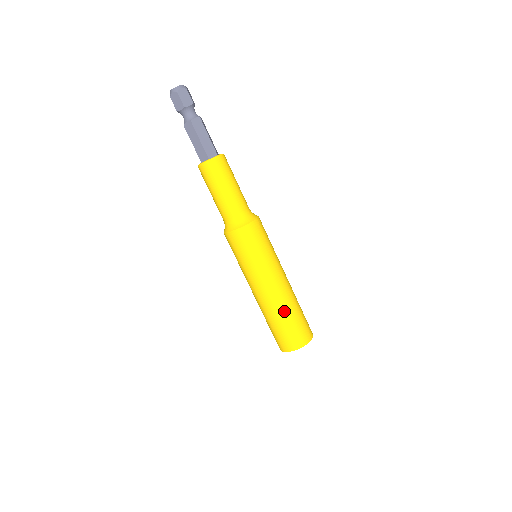
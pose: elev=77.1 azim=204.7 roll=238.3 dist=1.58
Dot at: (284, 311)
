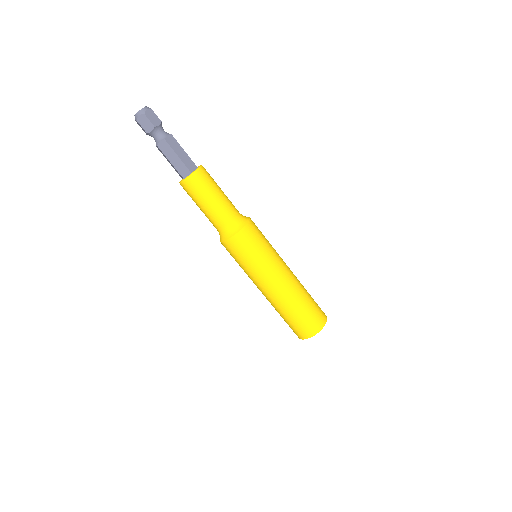
Dot at: (283, 309)
